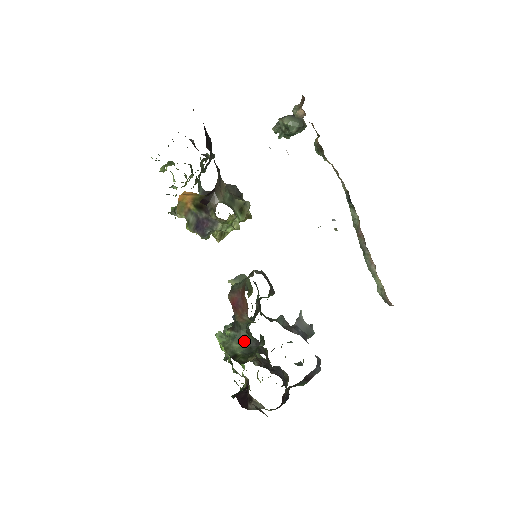
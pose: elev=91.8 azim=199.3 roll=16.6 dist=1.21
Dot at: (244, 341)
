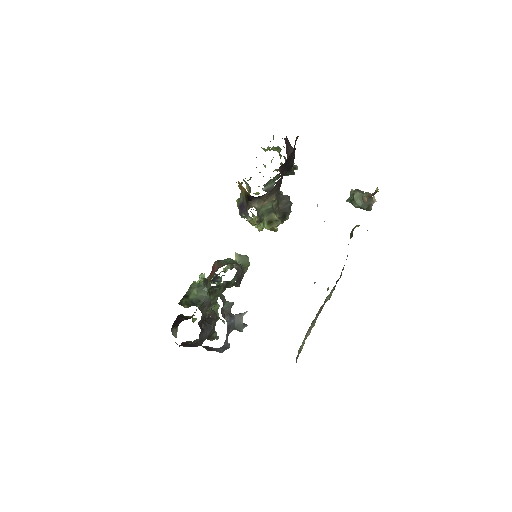
Dot at: (201, 294)
